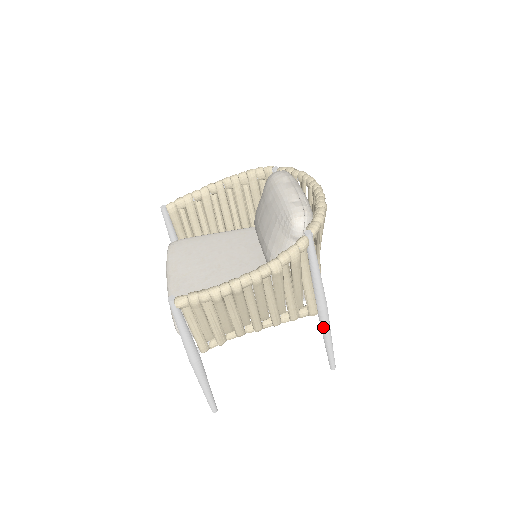
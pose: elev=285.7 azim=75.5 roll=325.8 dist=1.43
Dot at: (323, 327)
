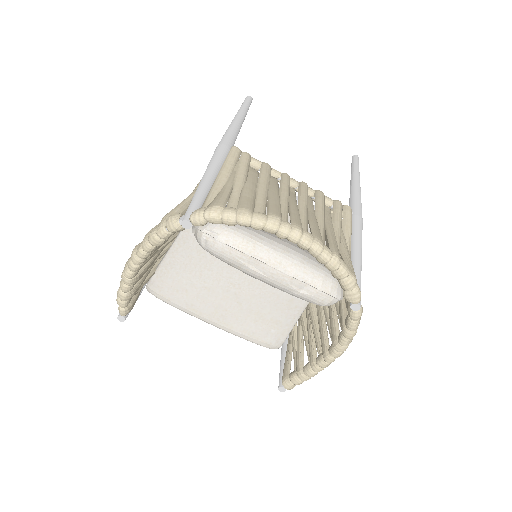
Dot at: occluded
